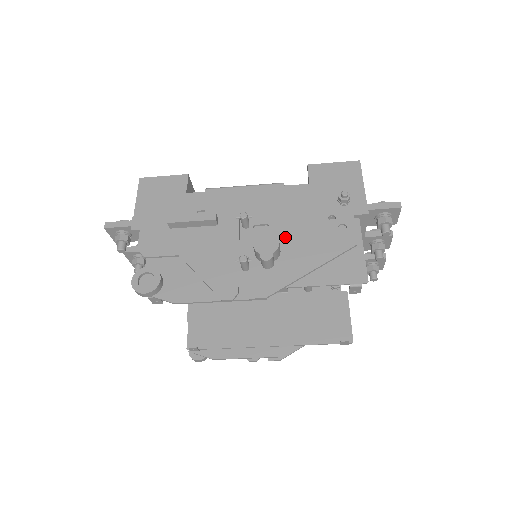
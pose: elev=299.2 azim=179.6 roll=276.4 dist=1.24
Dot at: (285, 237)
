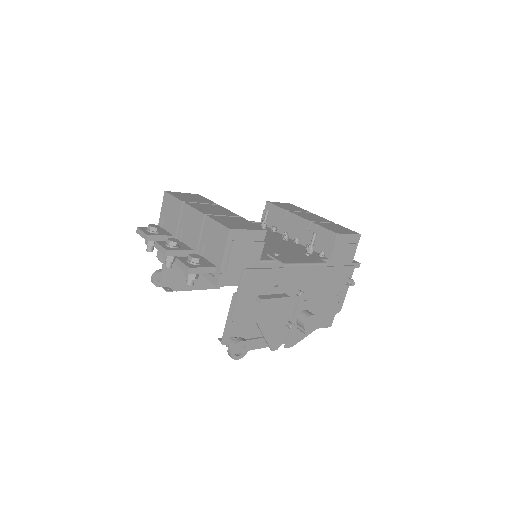
Dot at: (314, 307)
